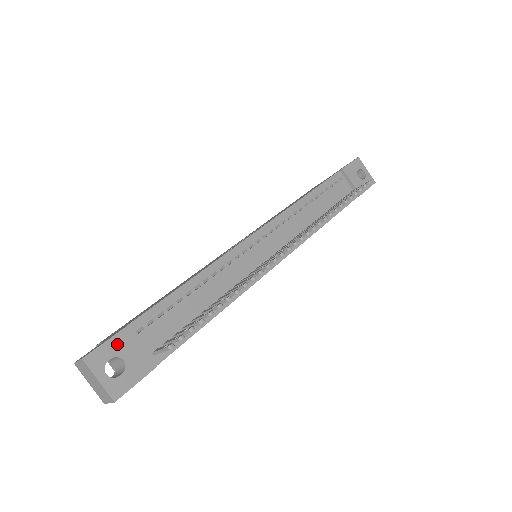
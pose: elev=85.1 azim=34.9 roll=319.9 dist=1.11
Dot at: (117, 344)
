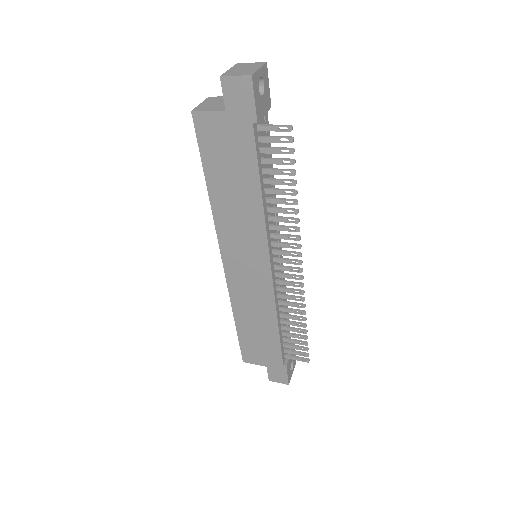
Dot at: (268, 94)
